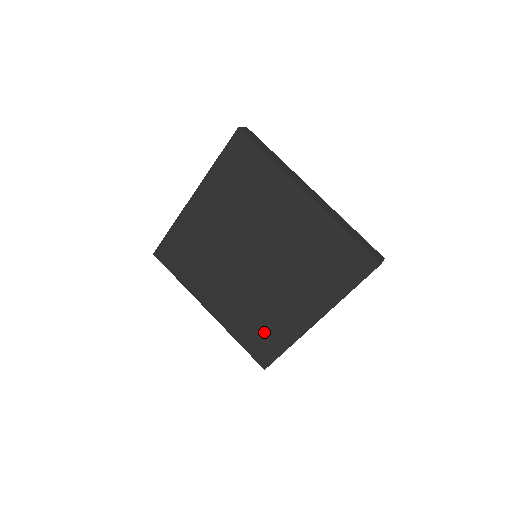
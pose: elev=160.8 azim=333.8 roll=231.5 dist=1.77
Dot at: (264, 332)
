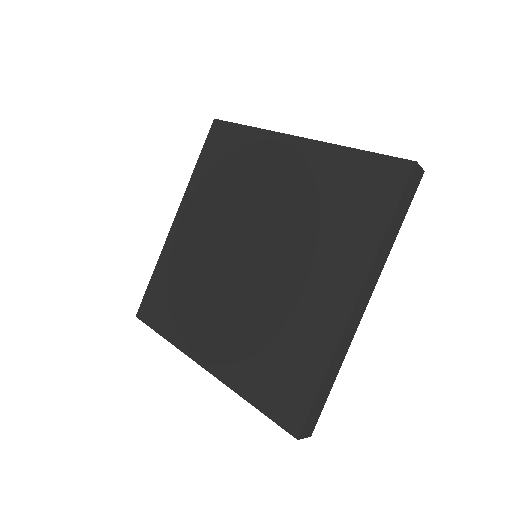
Dot at: (283, 363)
